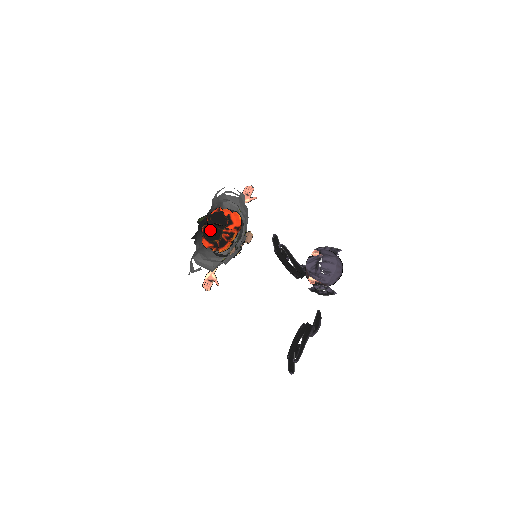
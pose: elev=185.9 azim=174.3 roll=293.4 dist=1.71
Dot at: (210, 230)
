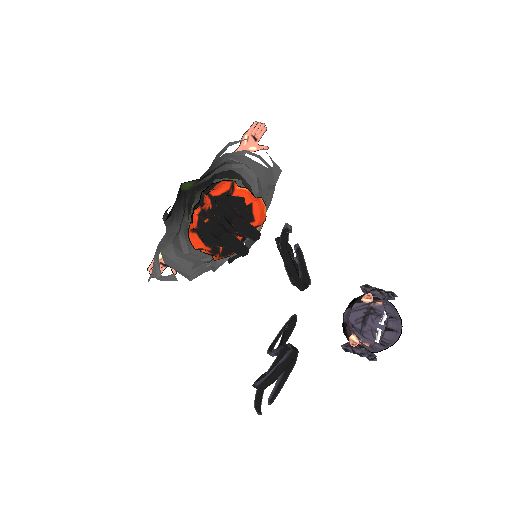
Dot at: (227, 243)
